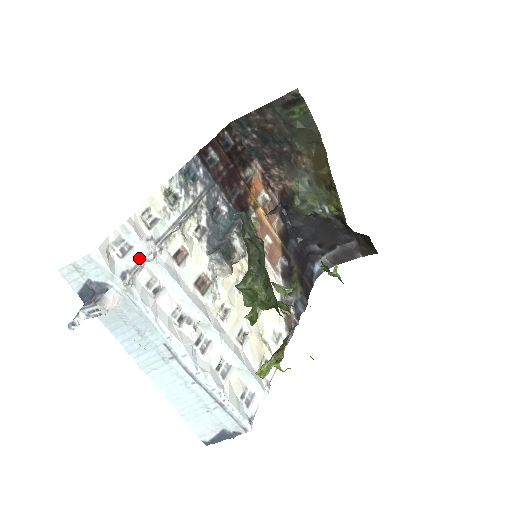
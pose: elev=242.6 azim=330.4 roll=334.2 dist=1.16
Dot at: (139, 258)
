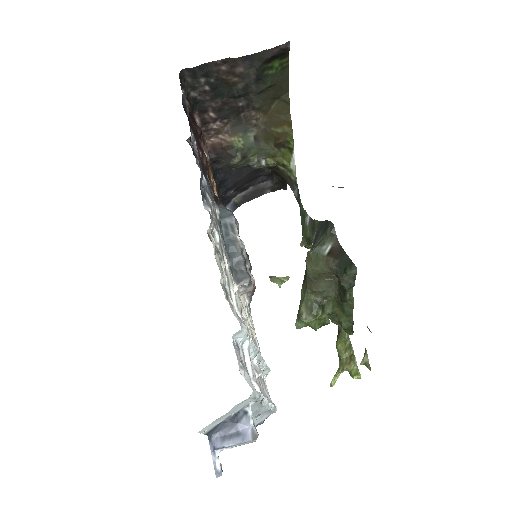
Dot at: (242, 350)
